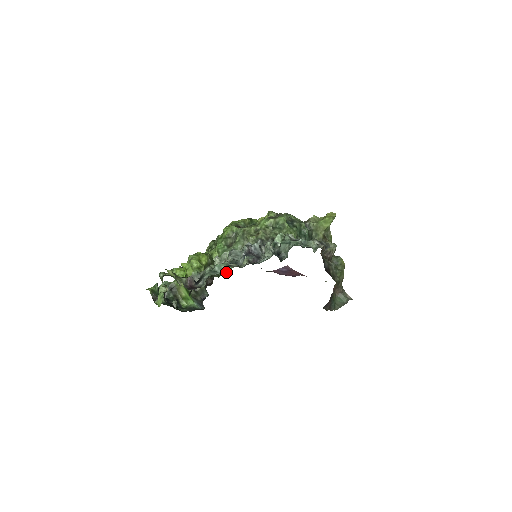
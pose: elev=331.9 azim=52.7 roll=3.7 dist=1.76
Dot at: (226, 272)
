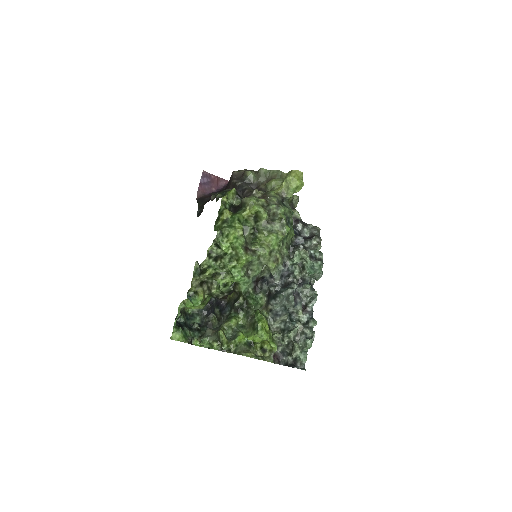
Dot at: (262, 305)
